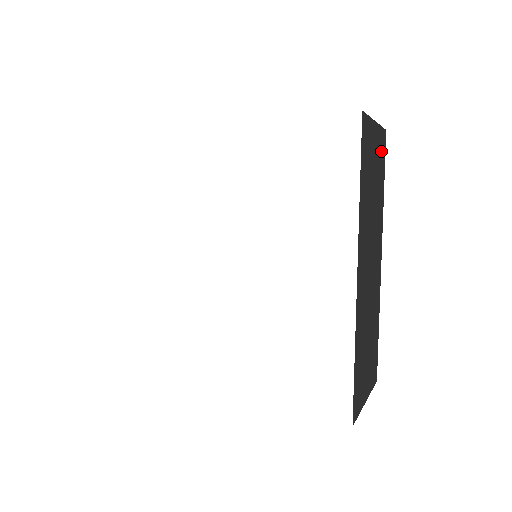
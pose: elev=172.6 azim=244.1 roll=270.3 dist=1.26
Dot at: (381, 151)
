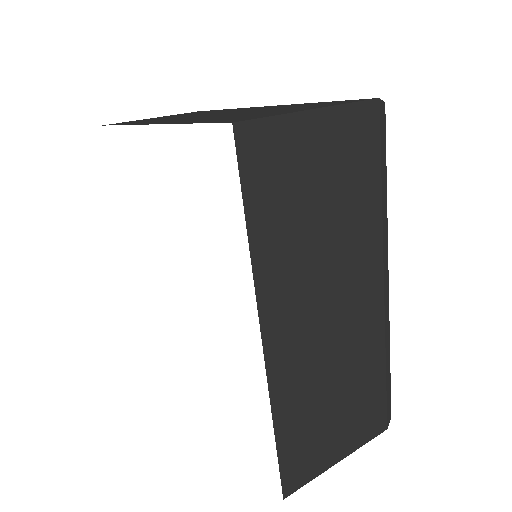
Dot at: (355, 140)
